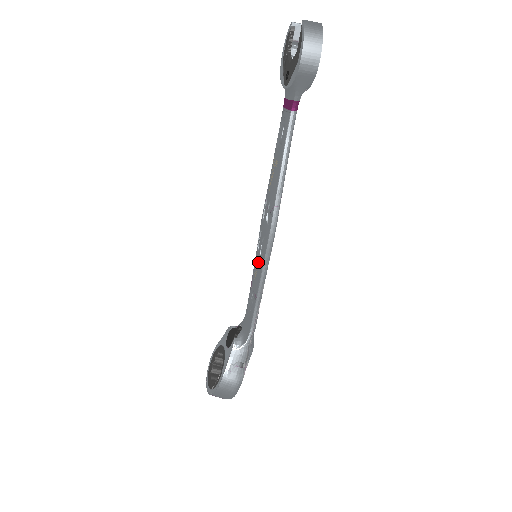
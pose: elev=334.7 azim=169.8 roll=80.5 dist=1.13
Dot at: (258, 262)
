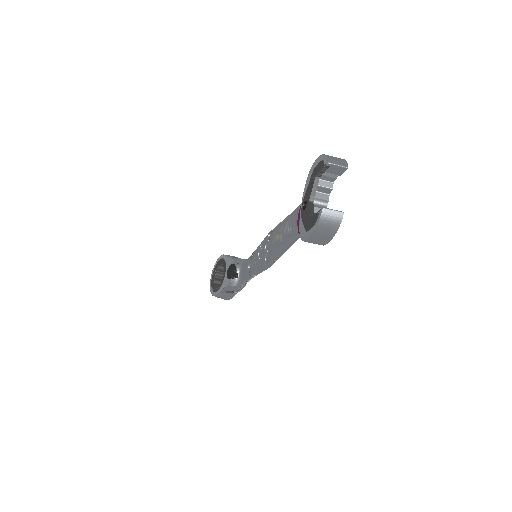
Dot at: (256, 262)
